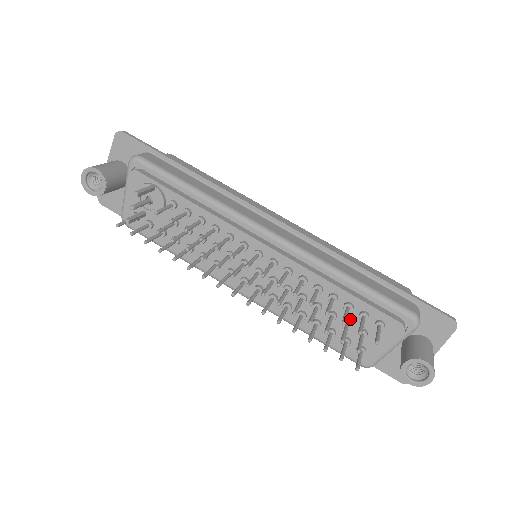
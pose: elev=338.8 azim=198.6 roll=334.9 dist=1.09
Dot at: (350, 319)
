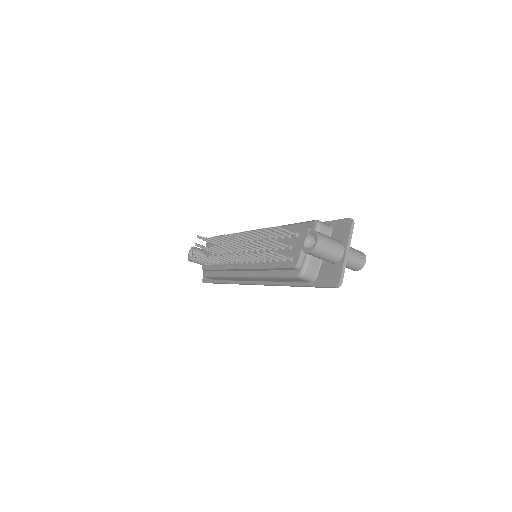
Dot at: occluded
